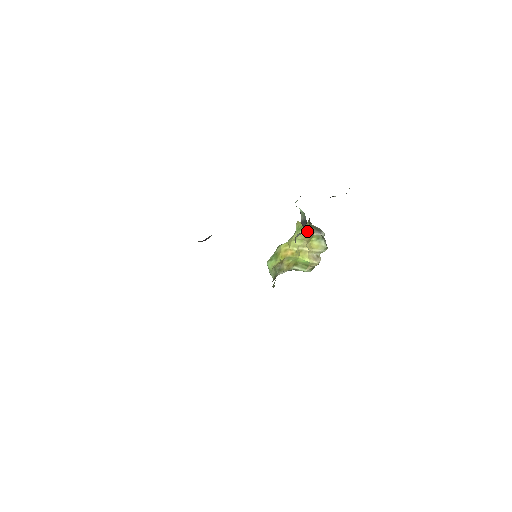
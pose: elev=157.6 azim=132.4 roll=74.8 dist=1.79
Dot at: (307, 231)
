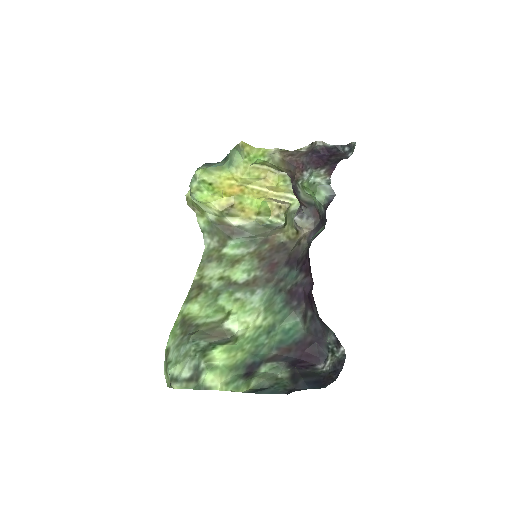
Dot at: (263, 164)
